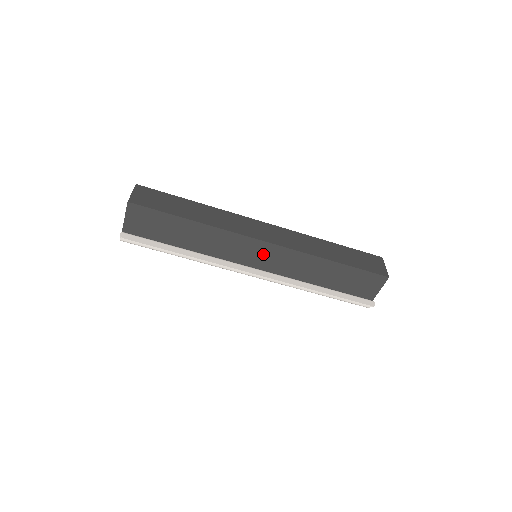
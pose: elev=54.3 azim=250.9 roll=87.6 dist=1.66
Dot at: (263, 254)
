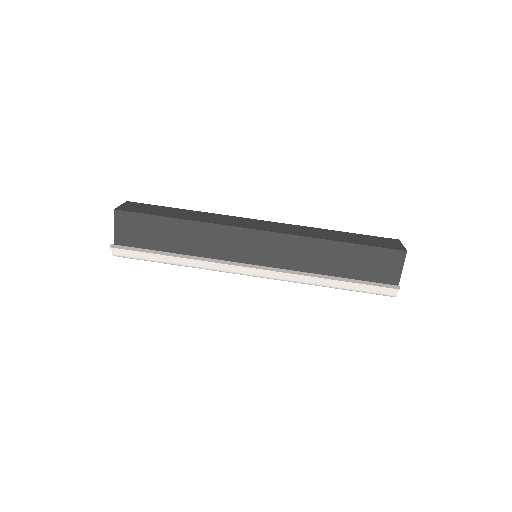
Dot at: (259, 246)
